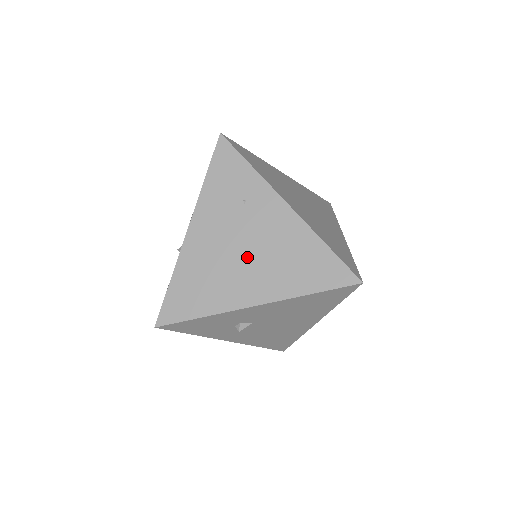
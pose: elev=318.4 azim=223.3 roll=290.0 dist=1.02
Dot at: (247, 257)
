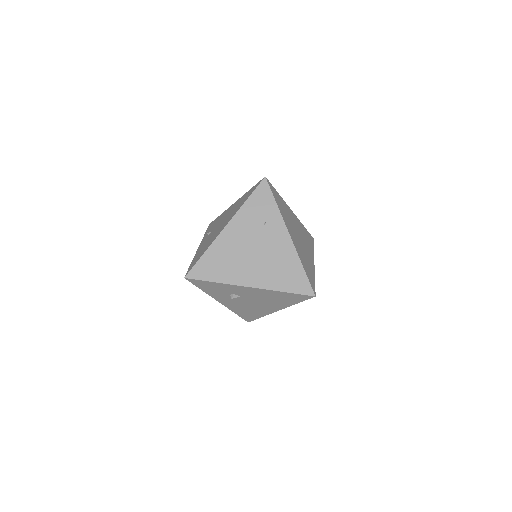
Dot at: (255, 257)
